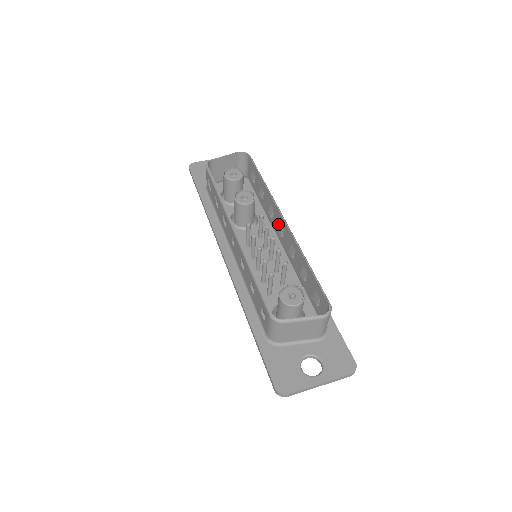
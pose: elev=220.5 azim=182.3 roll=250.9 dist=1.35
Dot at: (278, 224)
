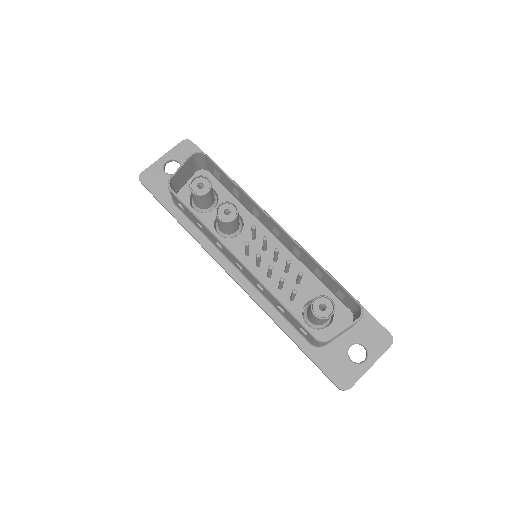
Dot at: (270, 225)
